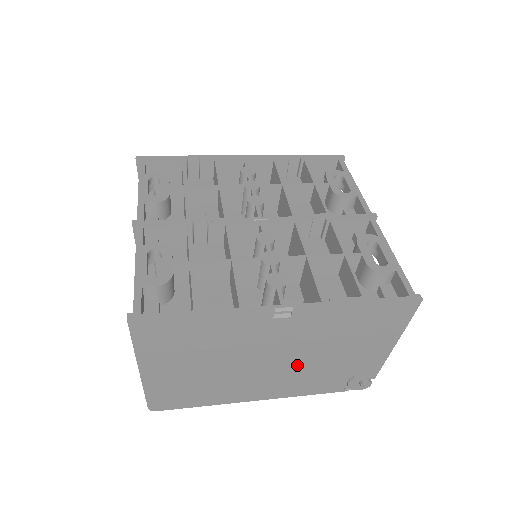
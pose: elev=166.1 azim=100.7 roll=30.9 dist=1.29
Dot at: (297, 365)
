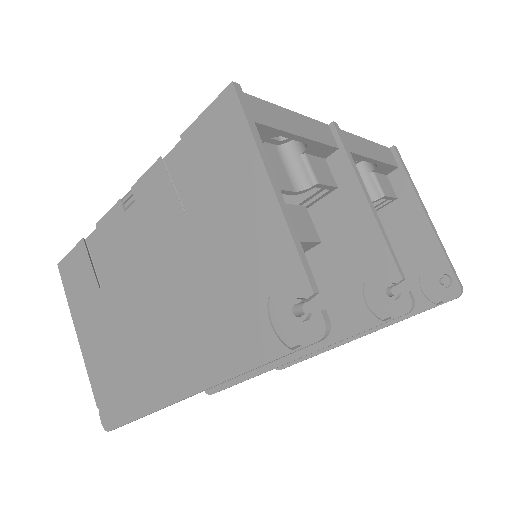
Dot at: (183, 290)
